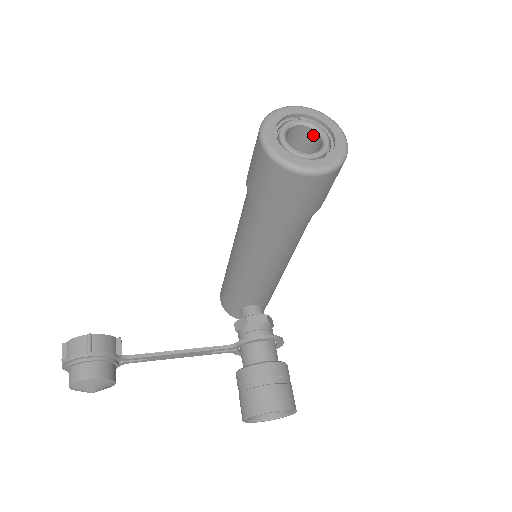
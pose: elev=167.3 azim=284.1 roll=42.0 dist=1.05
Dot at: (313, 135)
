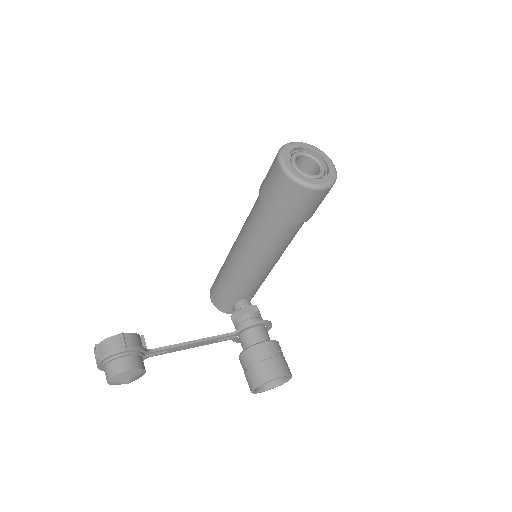
Dot at: (311, 162)
